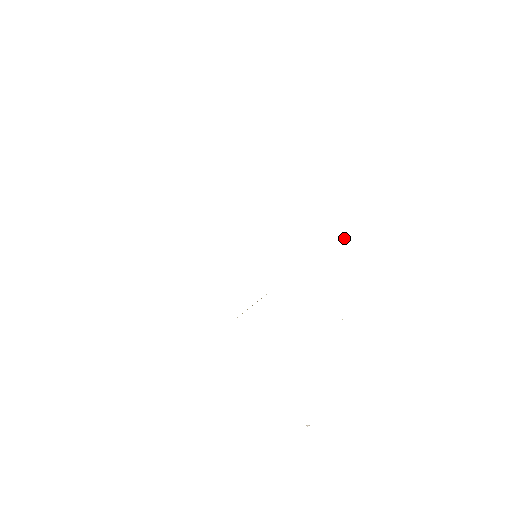
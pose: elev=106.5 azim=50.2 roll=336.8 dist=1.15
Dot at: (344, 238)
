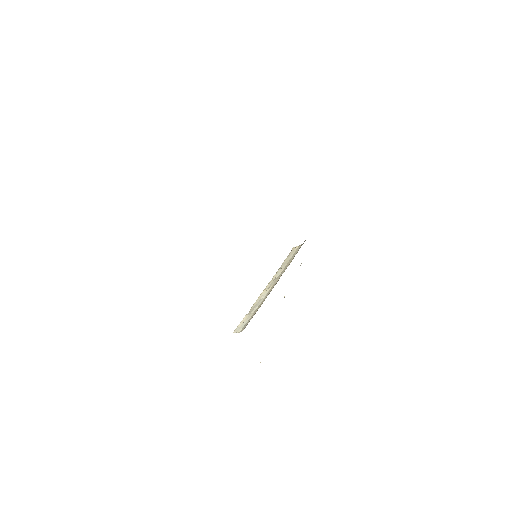
Dot at: occluded
